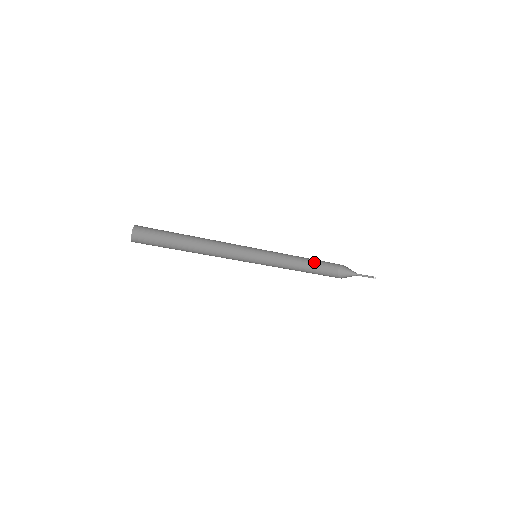
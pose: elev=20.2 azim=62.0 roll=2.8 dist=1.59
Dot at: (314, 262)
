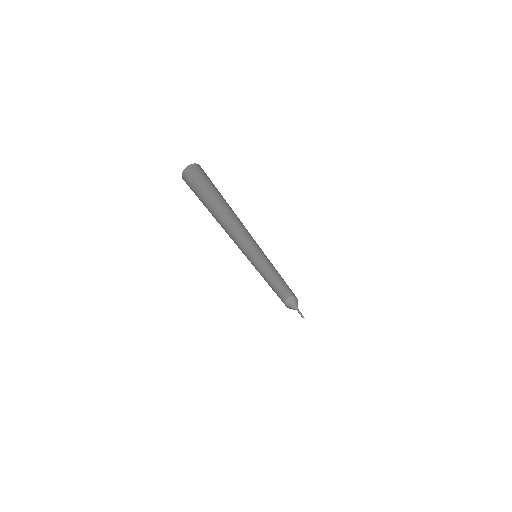
Dot at: (276, 286)
